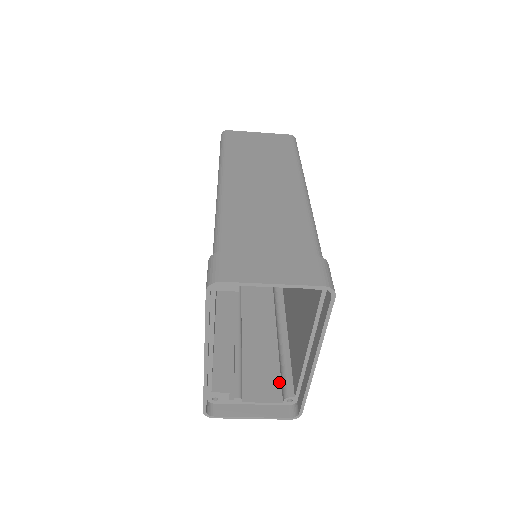
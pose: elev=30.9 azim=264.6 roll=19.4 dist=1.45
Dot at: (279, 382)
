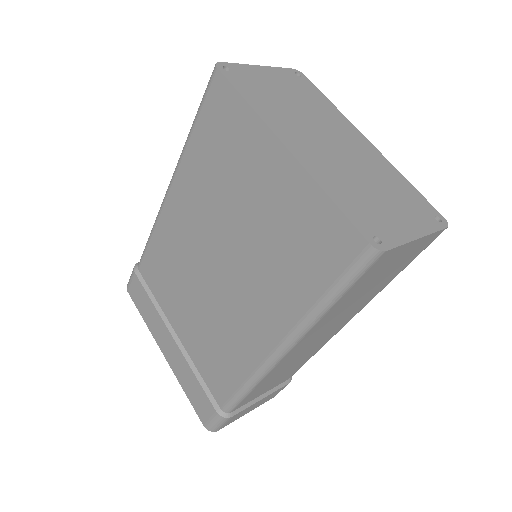
Dot at: occluded
